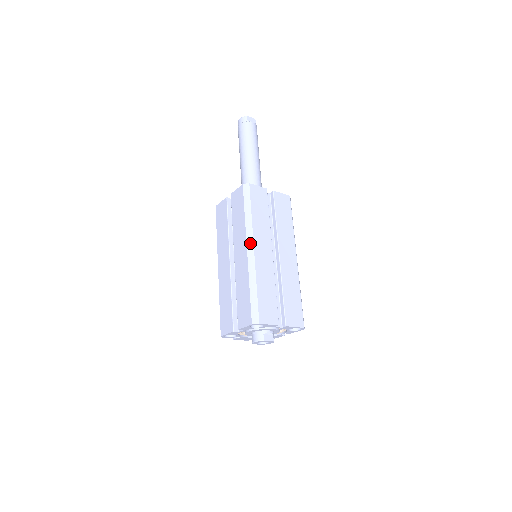
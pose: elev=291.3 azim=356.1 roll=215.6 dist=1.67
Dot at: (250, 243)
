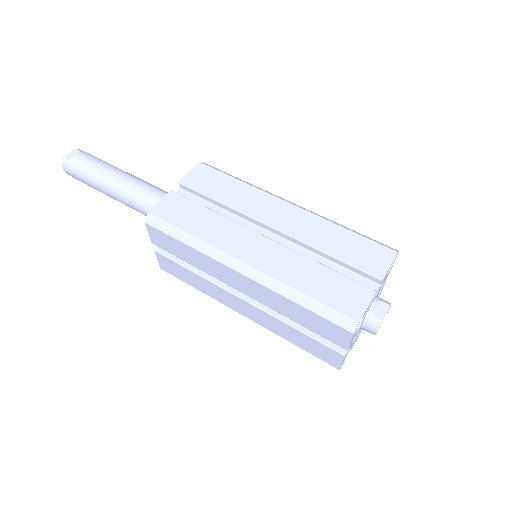
Dot at: (232, 263)
